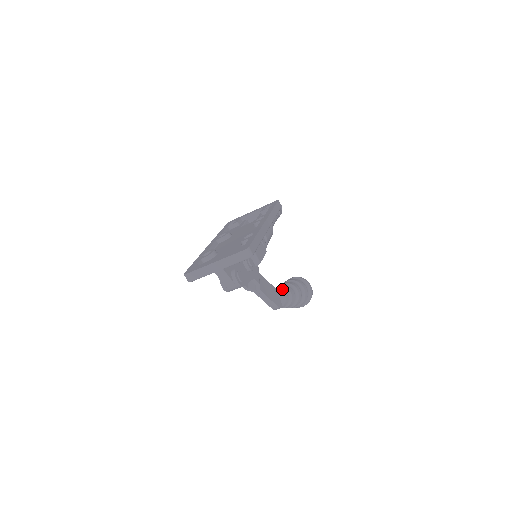
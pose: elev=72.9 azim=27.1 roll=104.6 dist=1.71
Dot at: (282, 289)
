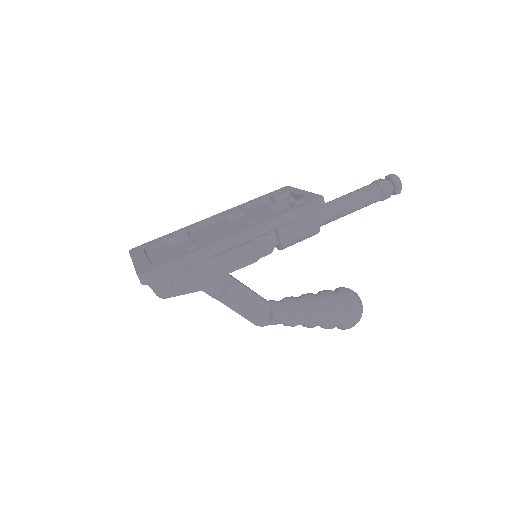
Dot at: (284, 305)
